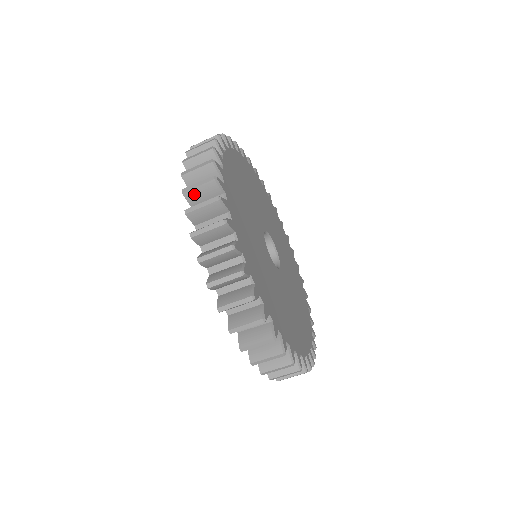
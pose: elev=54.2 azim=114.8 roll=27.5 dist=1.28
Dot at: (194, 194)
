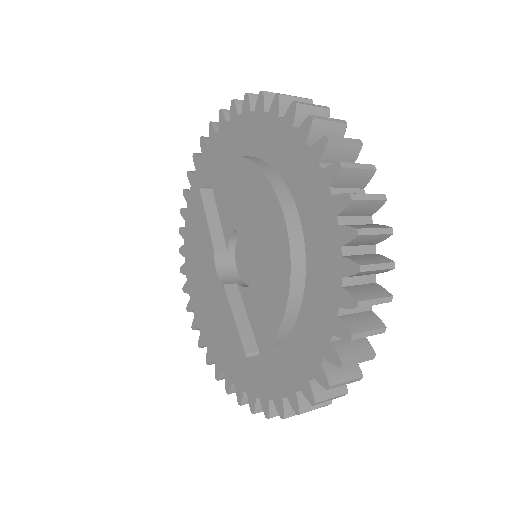
Dot at: occluded
